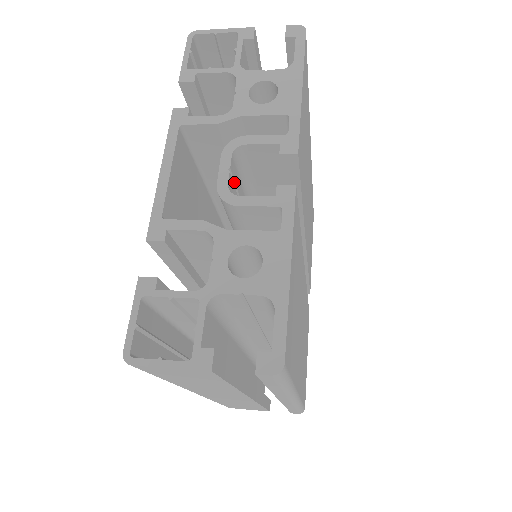
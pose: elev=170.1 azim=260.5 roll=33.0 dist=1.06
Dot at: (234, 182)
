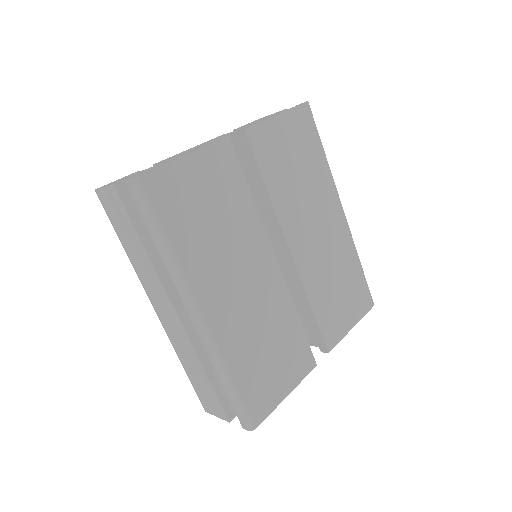
Dot at: occluded
